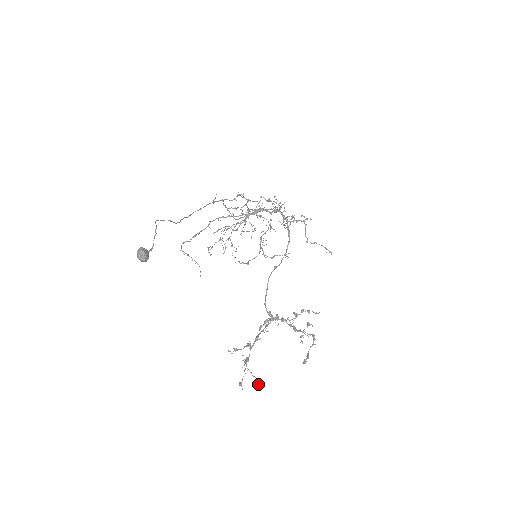
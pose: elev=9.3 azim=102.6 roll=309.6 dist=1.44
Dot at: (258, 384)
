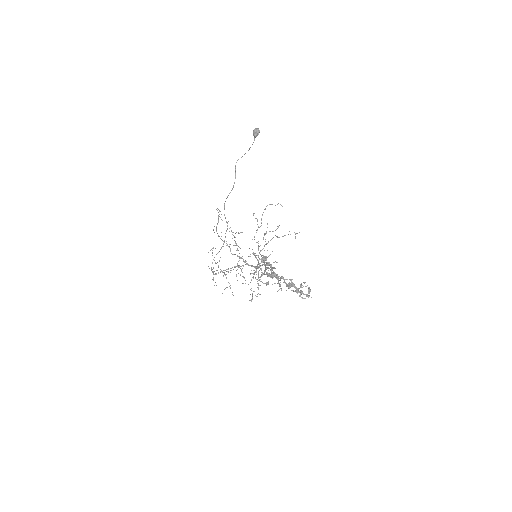
Dot at: occluded
